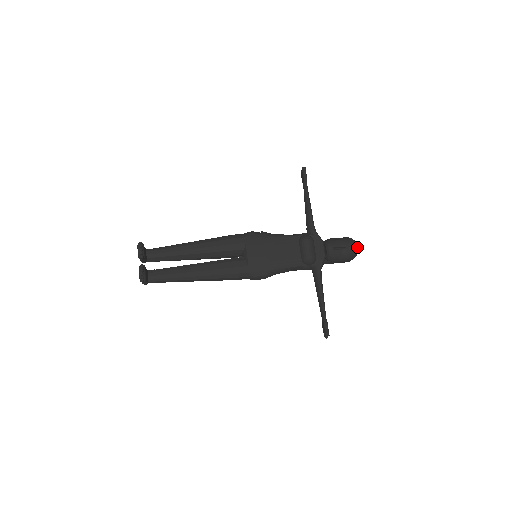
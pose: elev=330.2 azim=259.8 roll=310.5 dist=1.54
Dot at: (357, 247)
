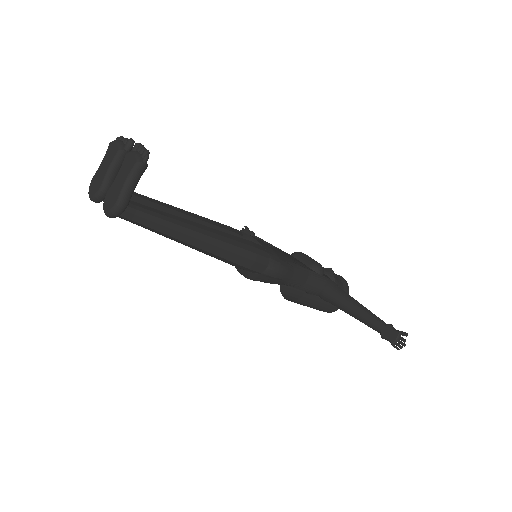
Dot at: occluded
